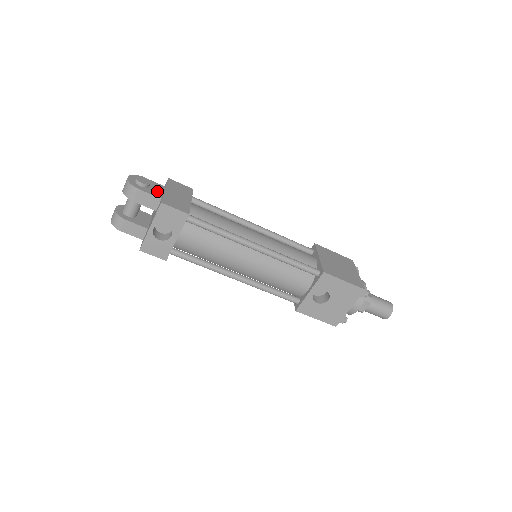
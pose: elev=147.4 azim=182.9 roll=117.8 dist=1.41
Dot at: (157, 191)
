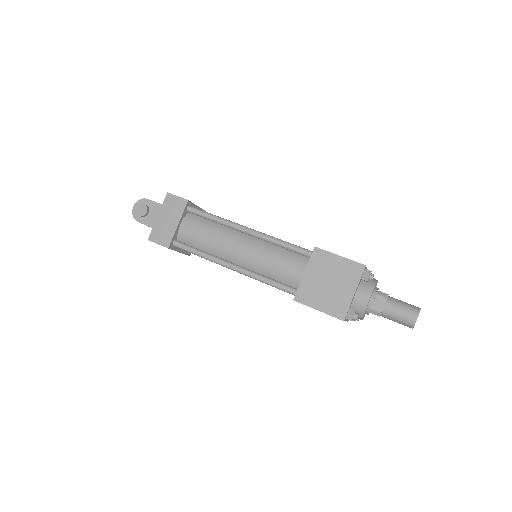
Dot at: (153, 217)
